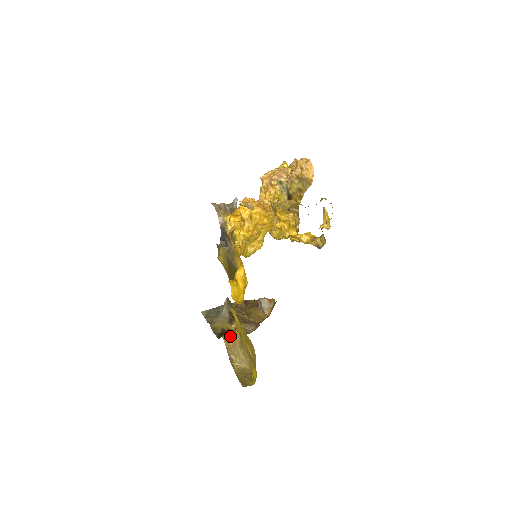
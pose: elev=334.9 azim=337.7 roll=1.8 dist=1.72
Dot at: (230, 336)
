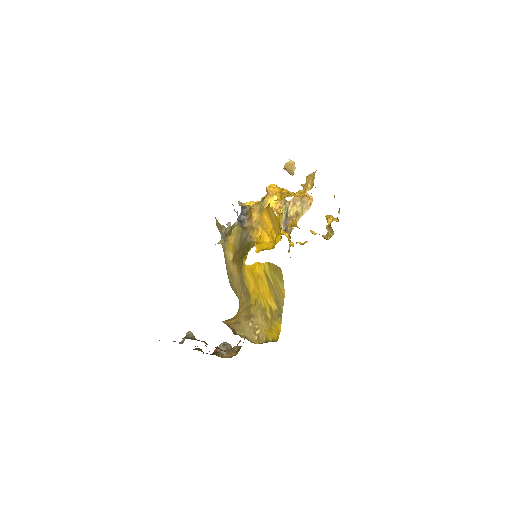
Dot at: occluded
